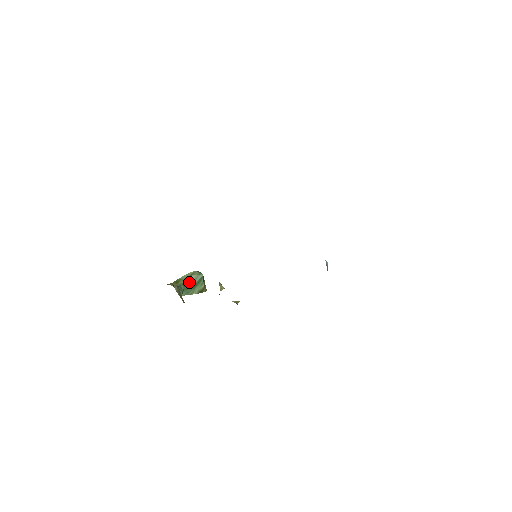
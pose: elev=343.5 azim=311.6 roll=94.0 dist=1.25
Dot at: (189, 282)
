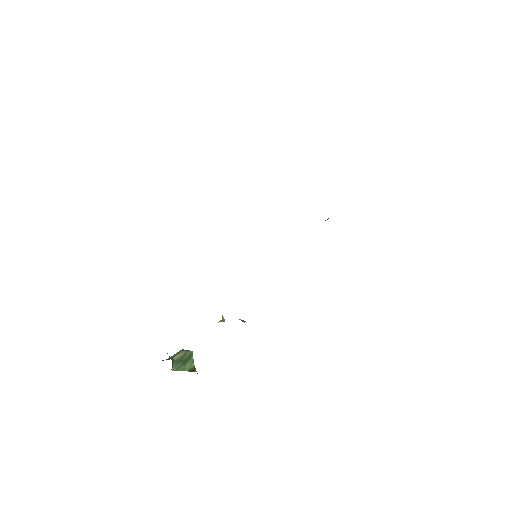
Dot at: (178, 358)
